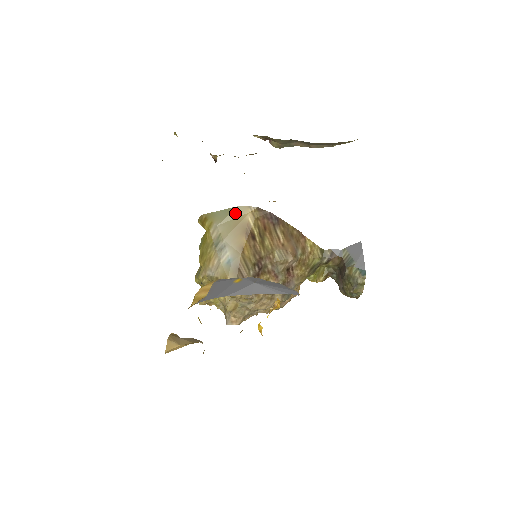
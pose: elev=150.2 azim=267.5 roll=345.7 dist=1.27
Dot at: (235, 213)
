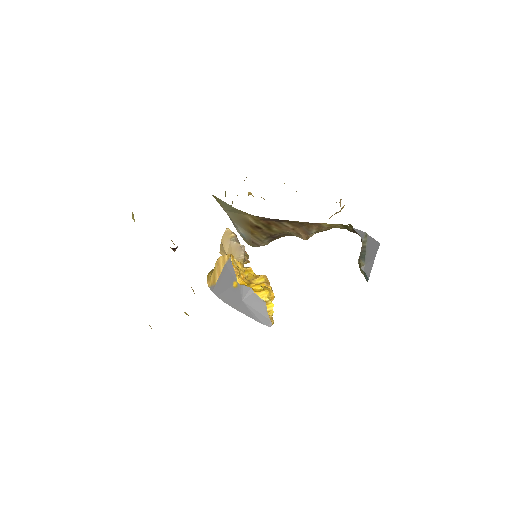
Dot at: (236, 211)
